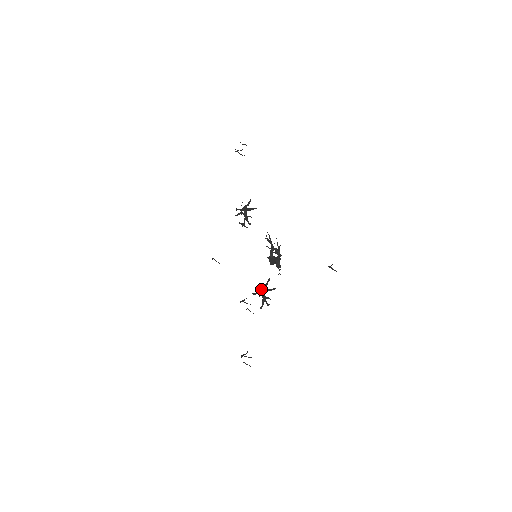
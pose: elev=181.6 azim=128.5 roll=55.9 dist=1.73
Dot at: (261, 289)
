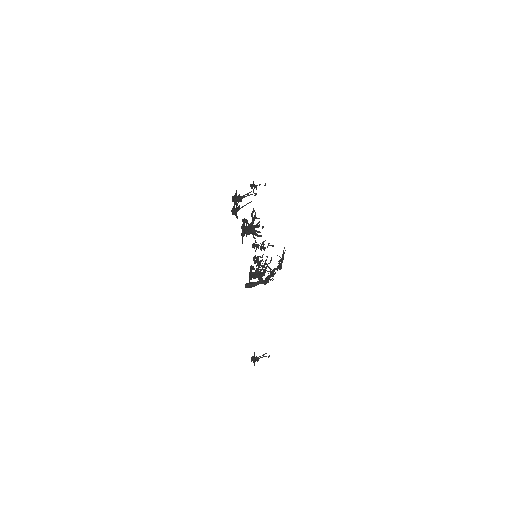
Dot at: (257, 270)
